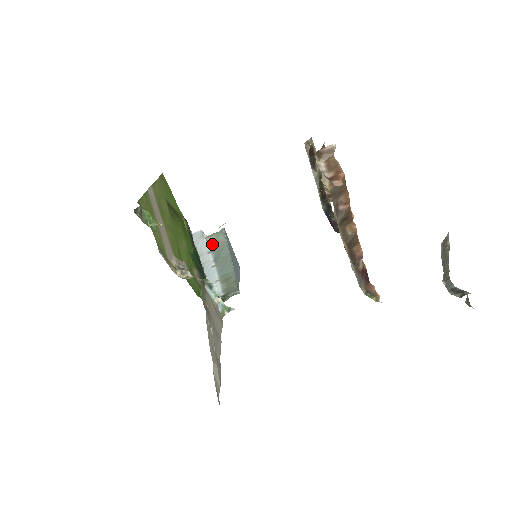
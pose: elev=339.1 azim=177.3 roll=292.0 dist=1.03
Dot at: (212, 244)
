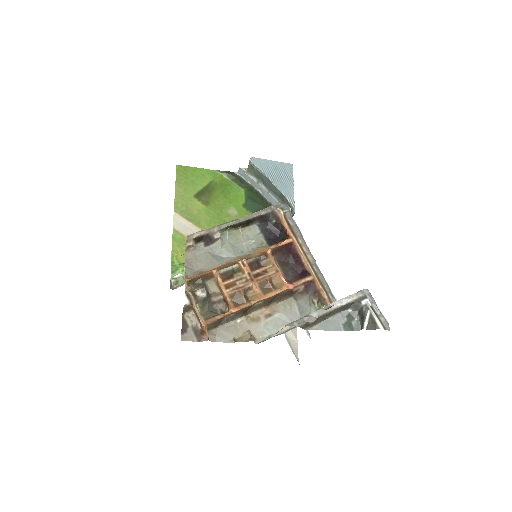
Dot at: (254, 175)
